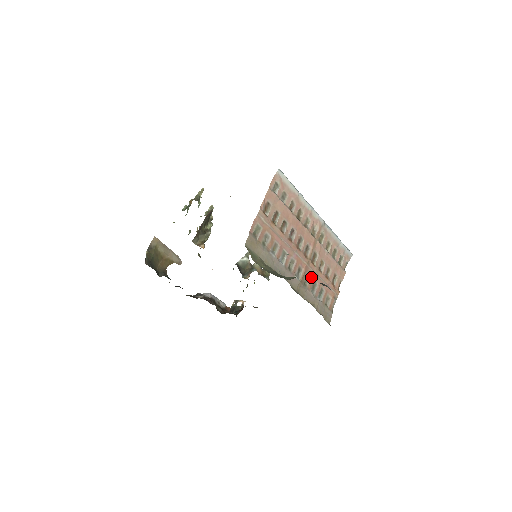
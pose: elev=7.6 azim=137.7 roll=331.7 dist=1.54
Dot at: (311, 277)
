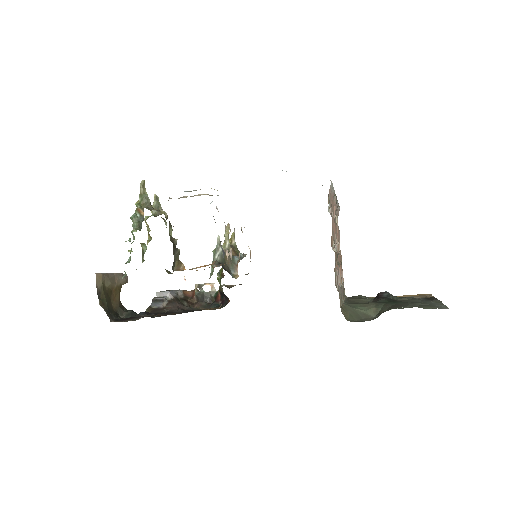
Dot at: occluded
